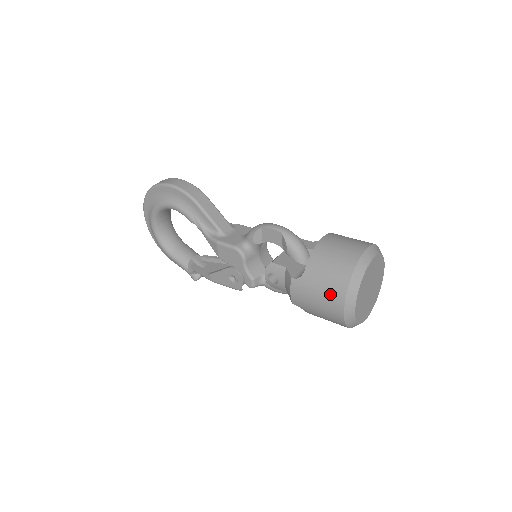
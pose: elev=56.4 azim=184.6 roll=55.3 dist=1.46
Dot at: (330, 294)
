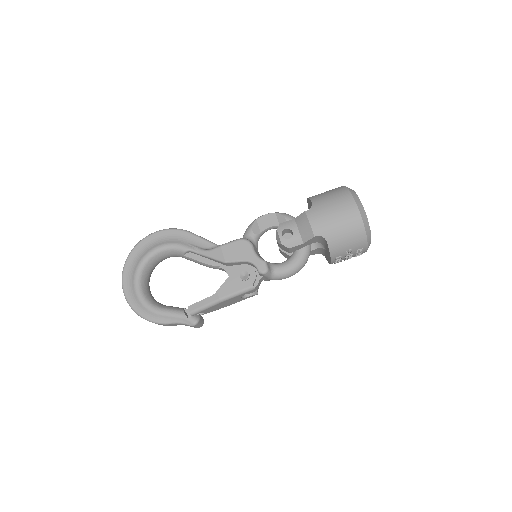
Dot at: (340, 201)
